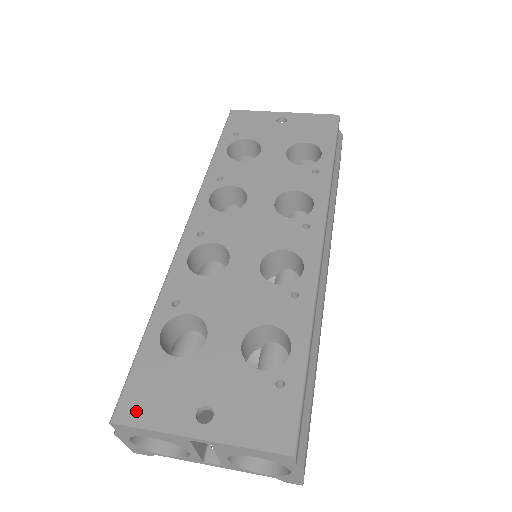
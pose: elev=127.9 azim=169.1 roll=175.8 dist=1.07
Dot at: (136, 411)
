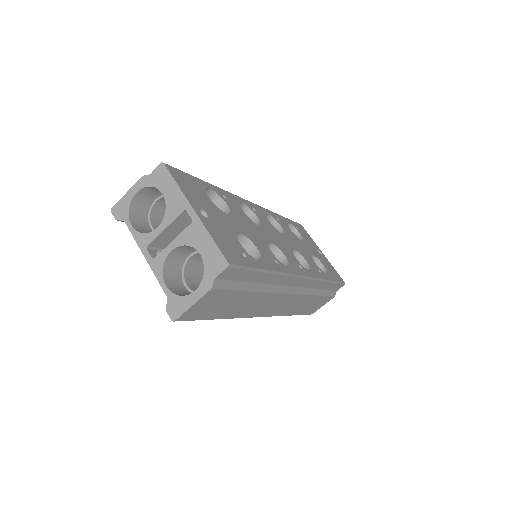
Dot at: (177, 176)
